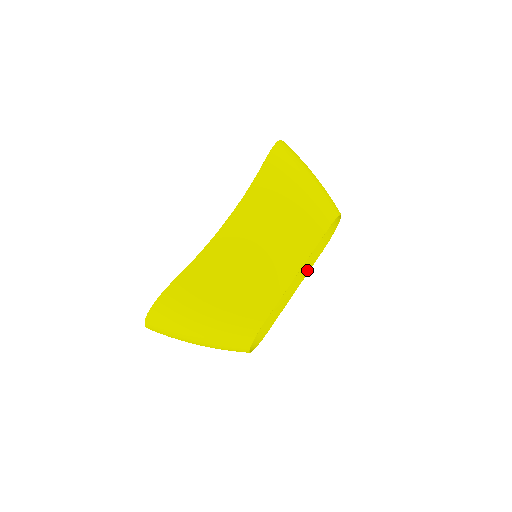
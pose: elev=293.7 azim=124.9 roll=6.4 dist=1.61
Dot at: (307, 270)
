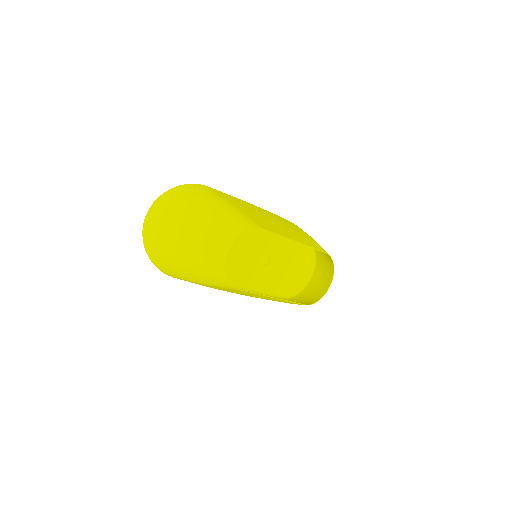
Dot at: (288, 301)
